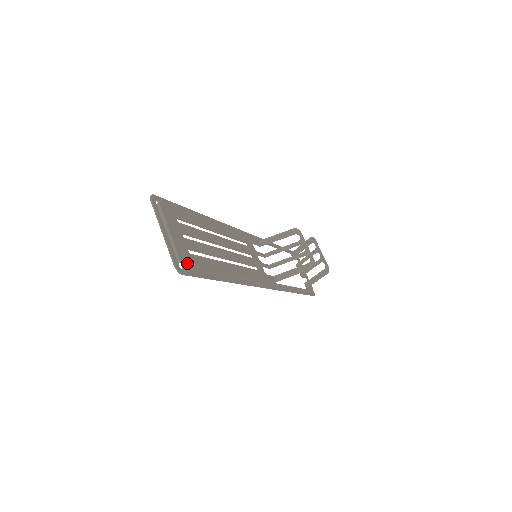
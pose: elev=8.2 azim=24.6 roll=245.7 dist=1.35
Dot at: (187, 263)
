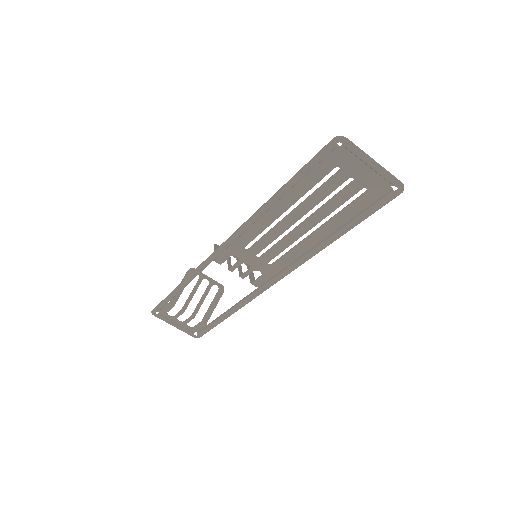
Dot at: (385, 190)
